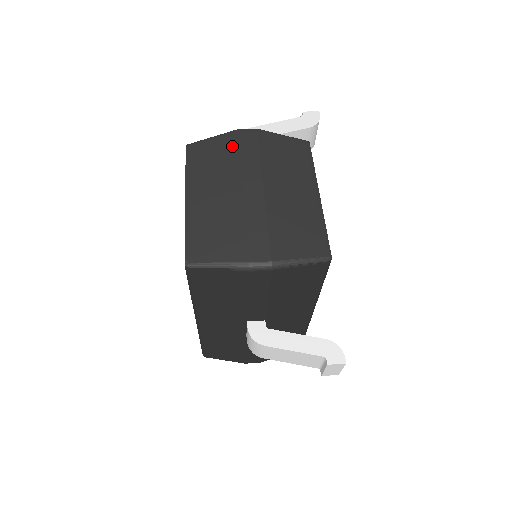
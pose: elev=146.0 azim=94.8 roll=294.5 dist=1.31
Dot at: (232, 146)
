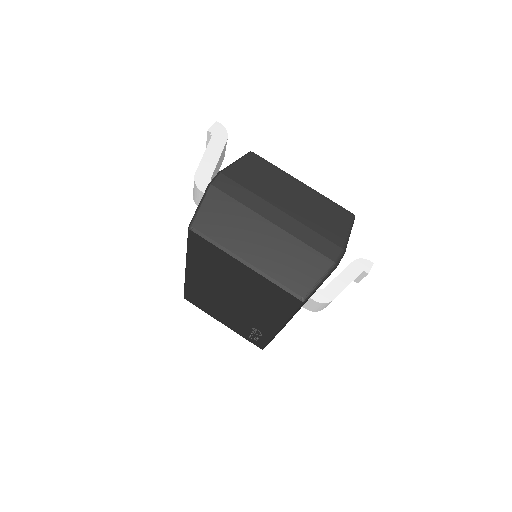
Dot at: (224, 200)
